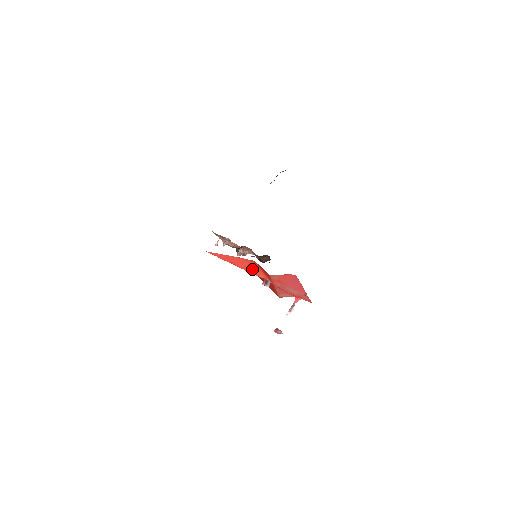
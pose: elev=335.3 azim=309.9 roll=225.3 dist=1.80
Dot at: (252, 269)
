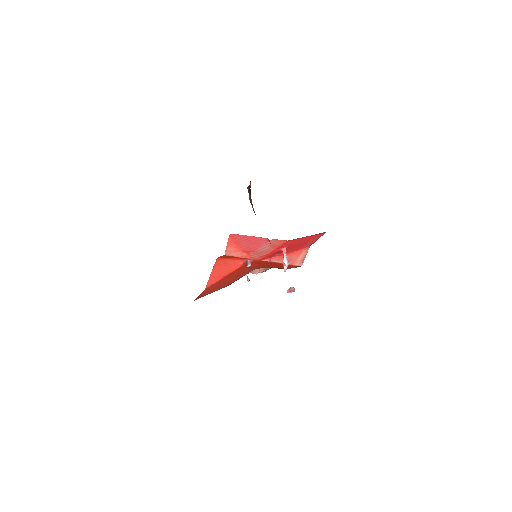
Dot at: (230, 266)
